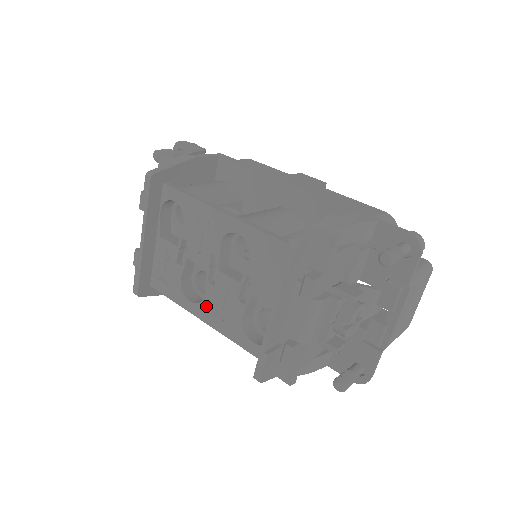
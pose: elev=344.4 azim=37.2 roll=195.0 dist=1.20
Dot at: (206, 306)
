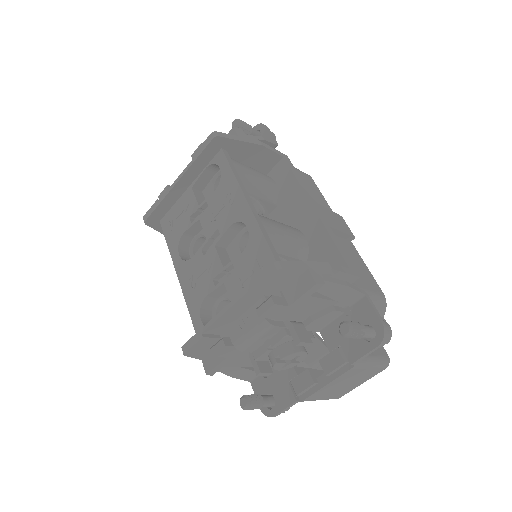
Dot at: (188, 267)
